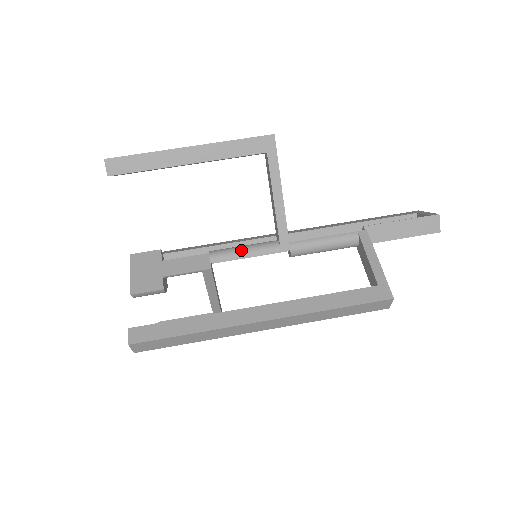
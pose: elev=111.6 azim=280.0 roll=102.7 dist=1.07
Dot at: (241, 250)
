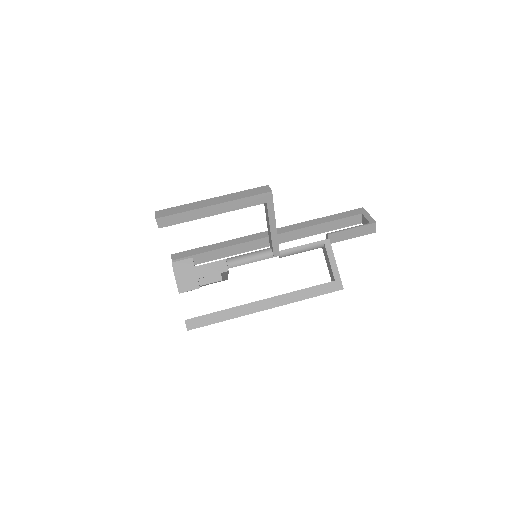
Dot at: (248, 259)
